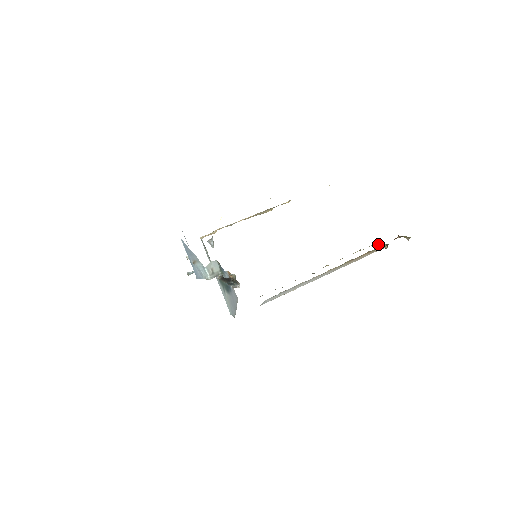
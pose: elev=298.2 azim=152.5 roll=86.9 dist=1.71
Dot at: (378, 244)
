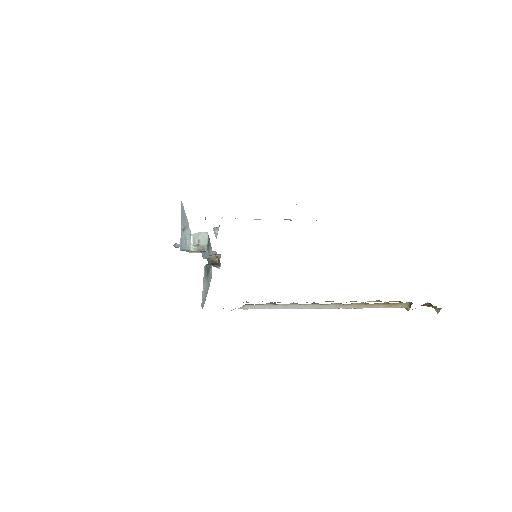
Dot at: occluded
